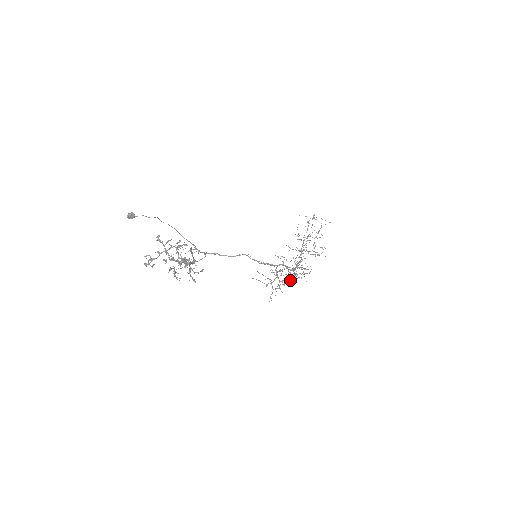
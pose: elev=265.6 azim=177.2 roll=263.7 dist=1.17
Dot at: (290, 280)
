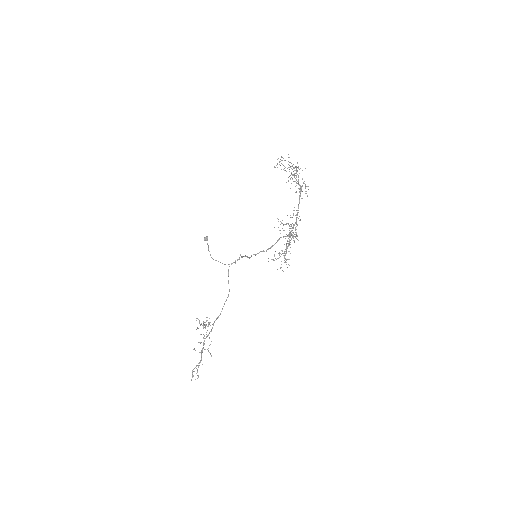
Dot at: occluded
